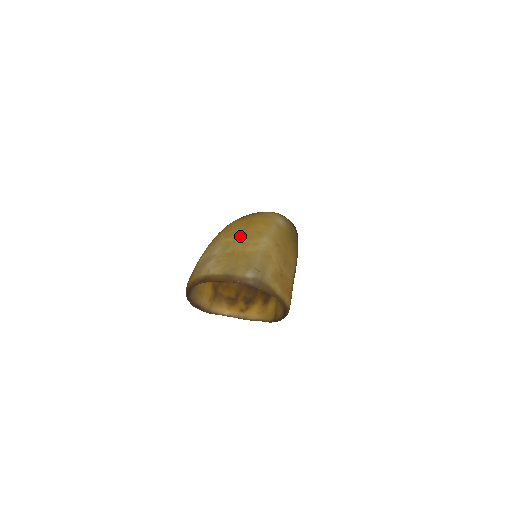
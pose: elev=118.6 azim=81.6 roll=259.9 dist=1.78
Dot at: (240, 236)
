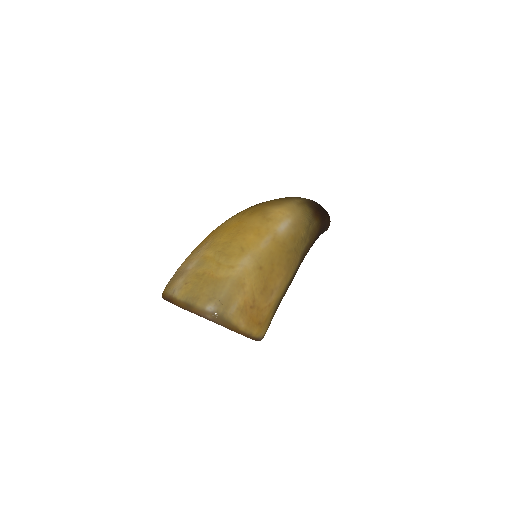
Dot at: (220, 251)
